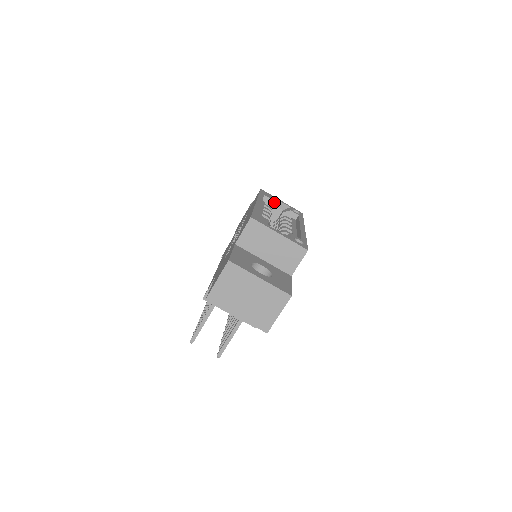
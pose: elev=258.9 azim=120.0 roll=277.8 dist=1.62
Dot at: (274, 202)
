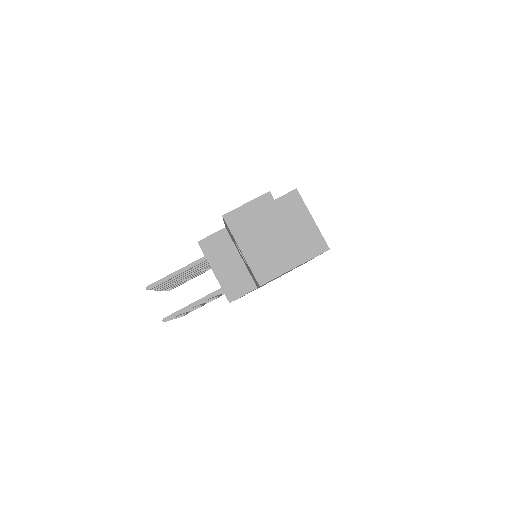
Dot at: occluded
